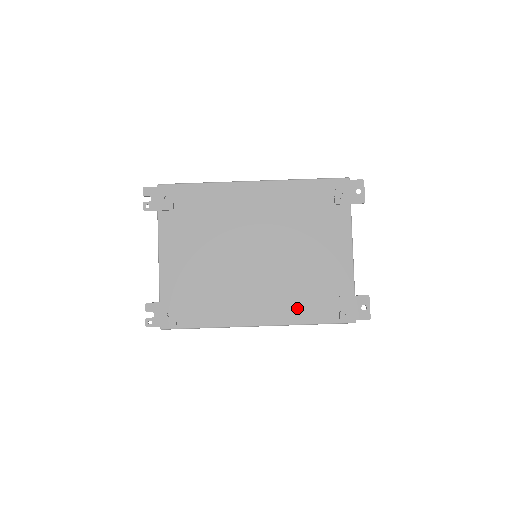
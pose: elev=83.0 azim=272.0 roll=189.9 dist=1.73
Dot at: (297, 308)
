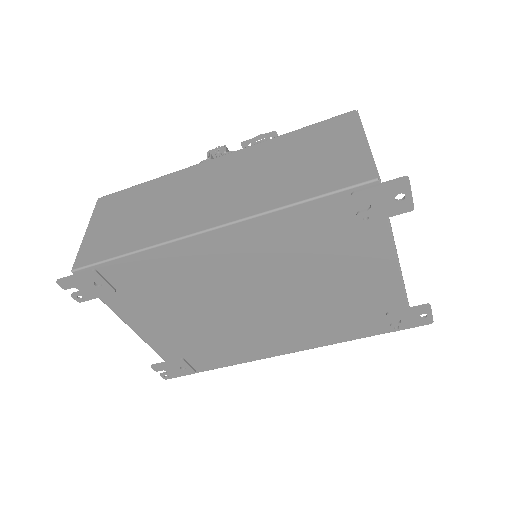
Dot at: (332, 333)
